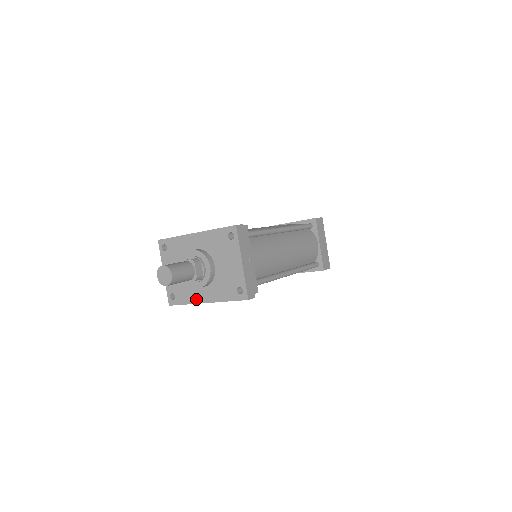
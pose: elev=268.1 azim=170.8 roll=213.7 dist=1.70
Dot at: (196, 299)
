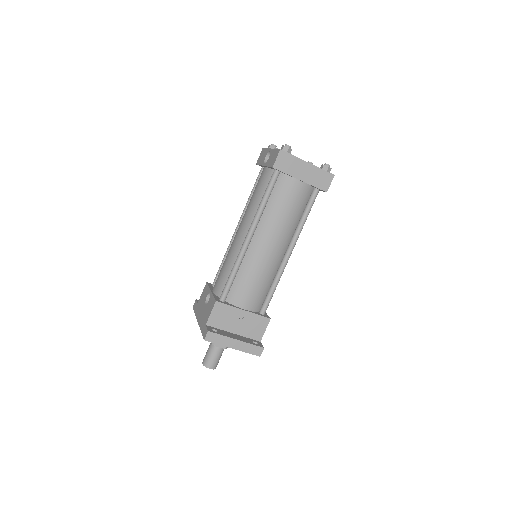
Dot at: occluded
